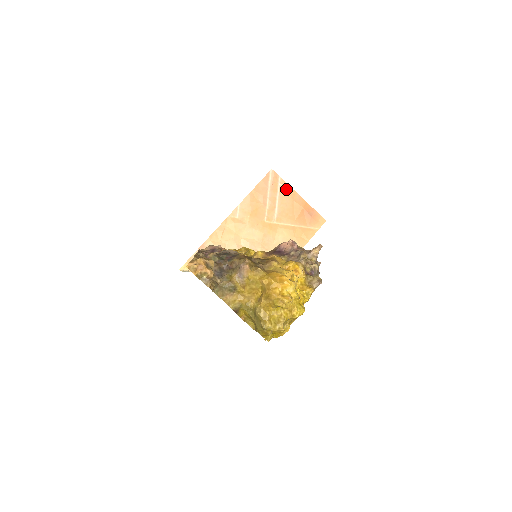
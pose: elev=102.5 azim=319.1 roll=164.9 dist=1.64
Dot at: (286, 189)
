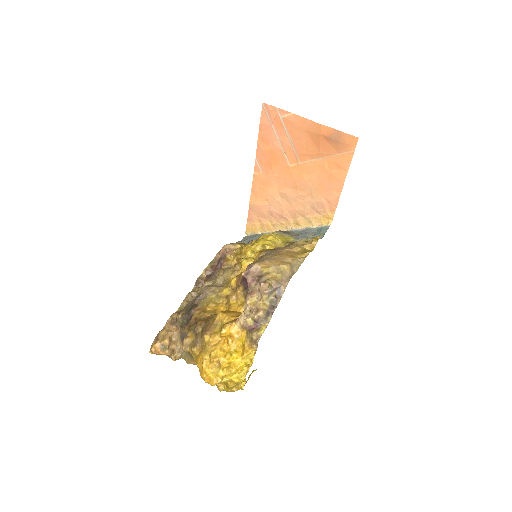
Dot at: (290, 119)
